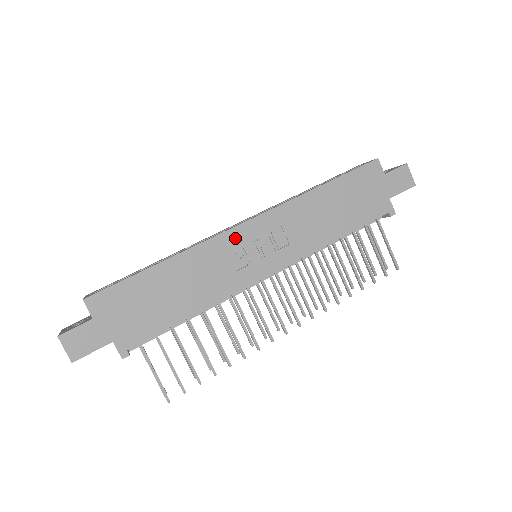
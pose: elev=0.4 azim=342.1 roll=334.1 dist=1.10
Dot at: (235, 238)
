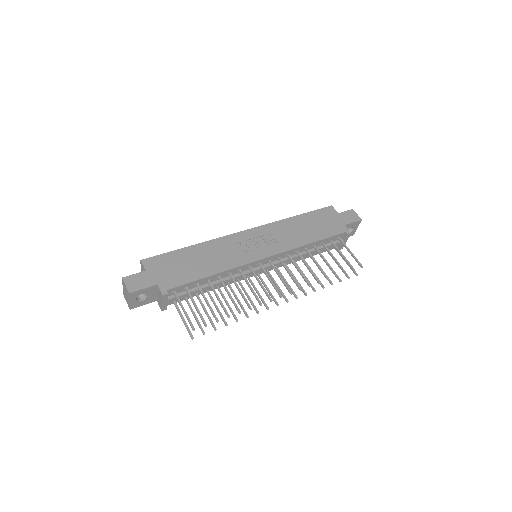
Dot at: (240, 237)
